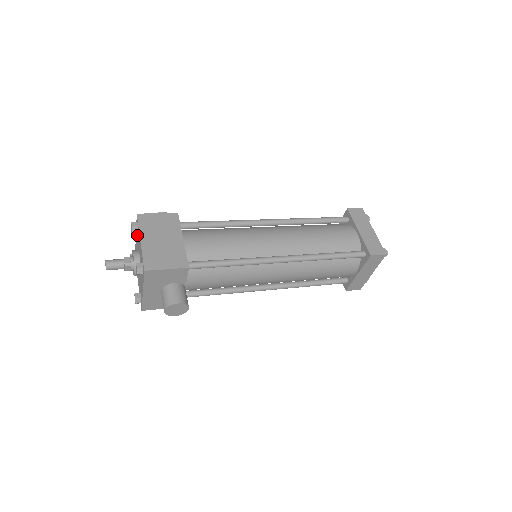
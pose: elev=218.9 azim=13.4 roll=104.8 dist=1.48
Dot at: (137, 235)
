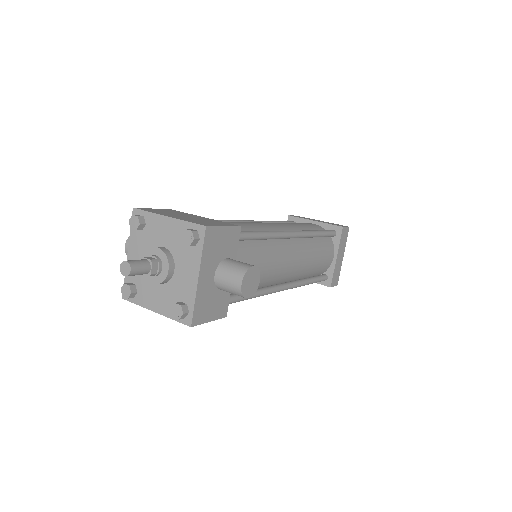
Dot at: (141, 235)
